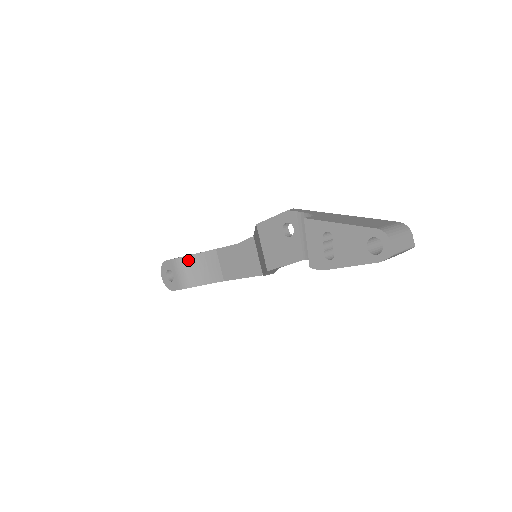
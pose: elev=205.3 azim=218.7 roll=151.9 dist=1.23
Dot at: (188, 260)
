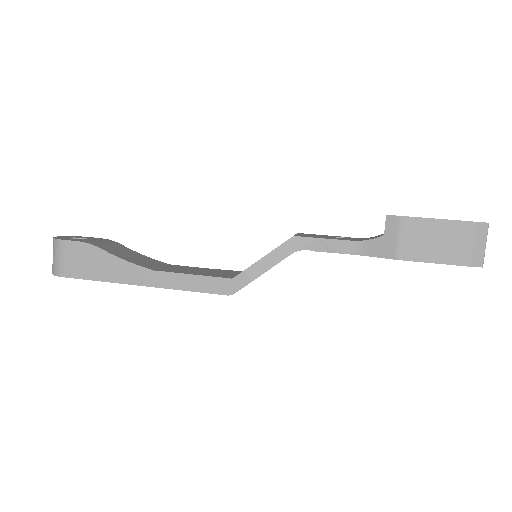
Dot at: (125, 248)
